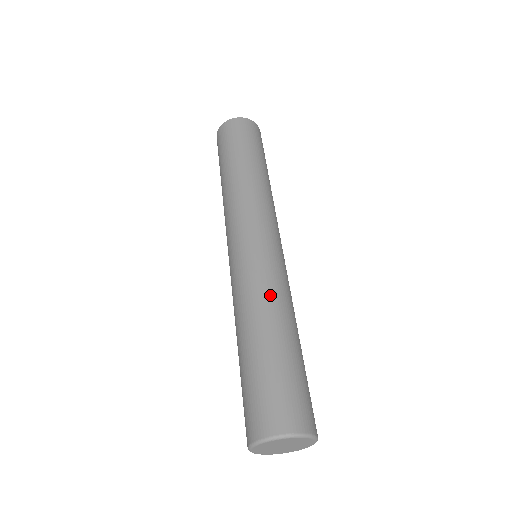
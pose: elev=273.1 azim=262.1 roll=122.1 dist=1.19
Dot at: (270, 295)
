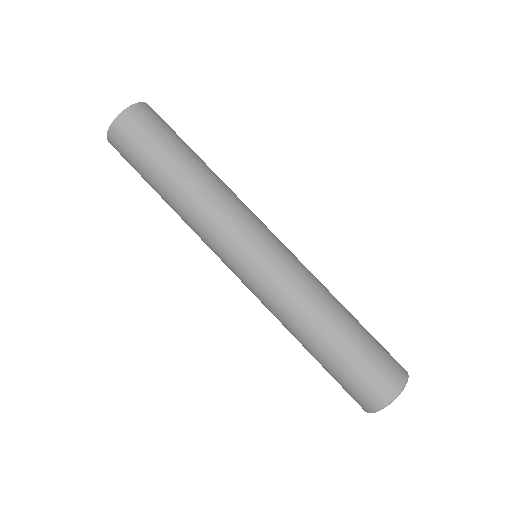
Dot at: (306, 300)
